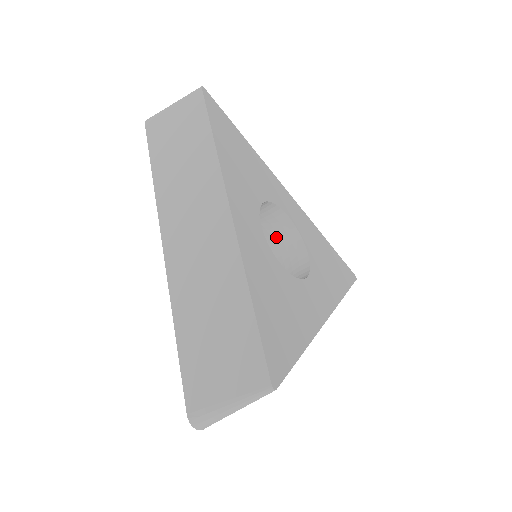
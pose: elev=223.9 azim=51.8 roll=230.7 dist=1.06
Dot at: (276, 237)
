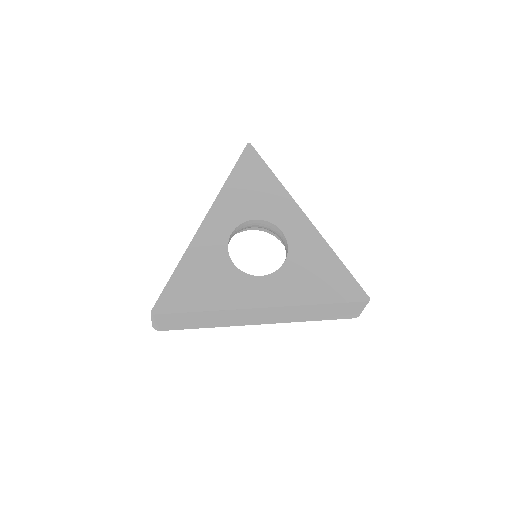
Dot at: (285, 247)
